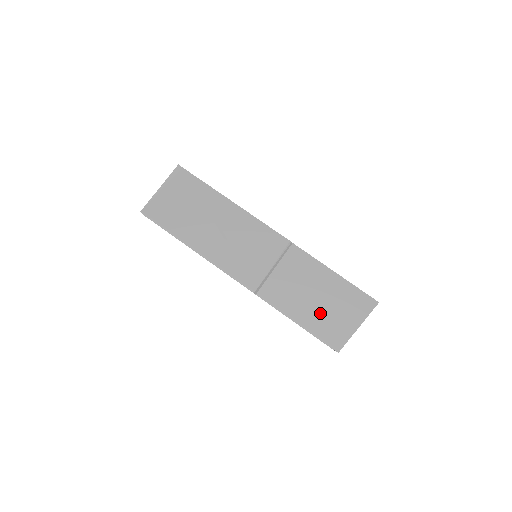
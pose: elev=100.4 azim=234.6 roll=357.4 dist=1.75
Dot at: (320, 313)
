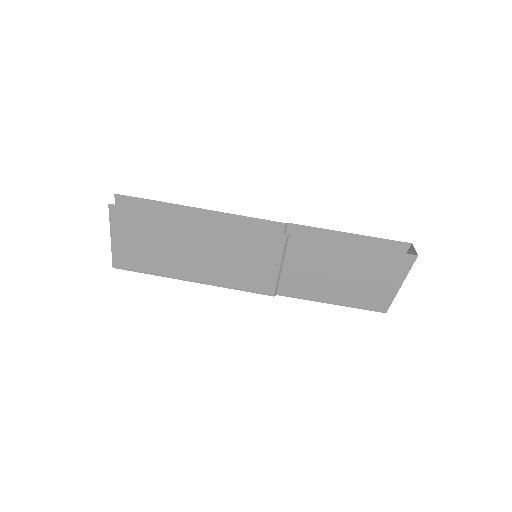
Dot at: (352, 288)
